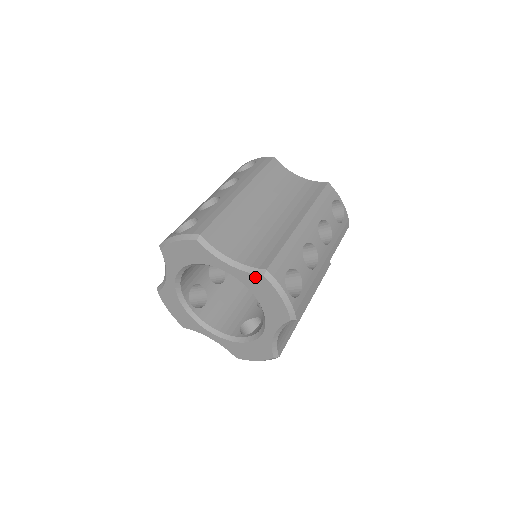
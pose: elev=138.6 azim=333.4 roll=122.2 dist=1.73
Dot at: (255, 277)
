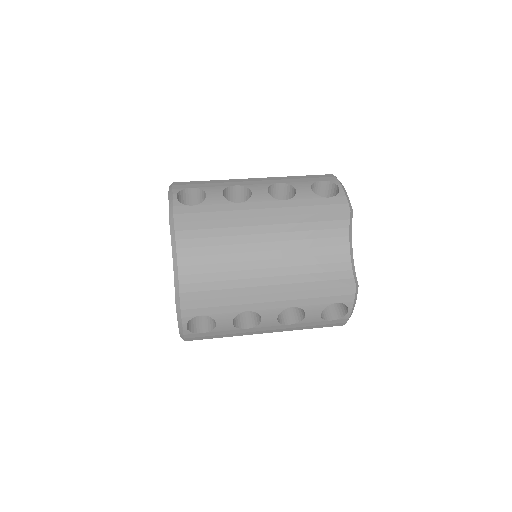
Dot at: (175, 293)
